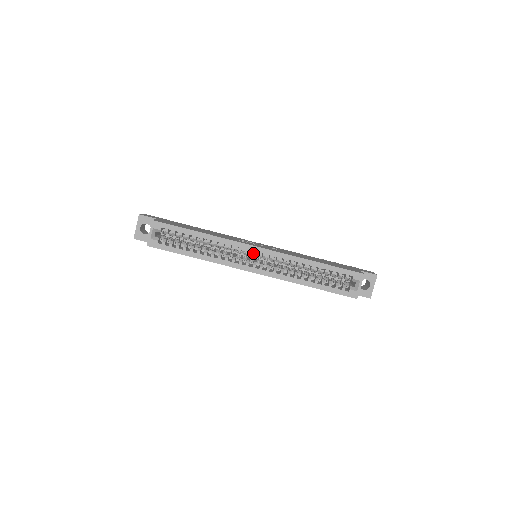
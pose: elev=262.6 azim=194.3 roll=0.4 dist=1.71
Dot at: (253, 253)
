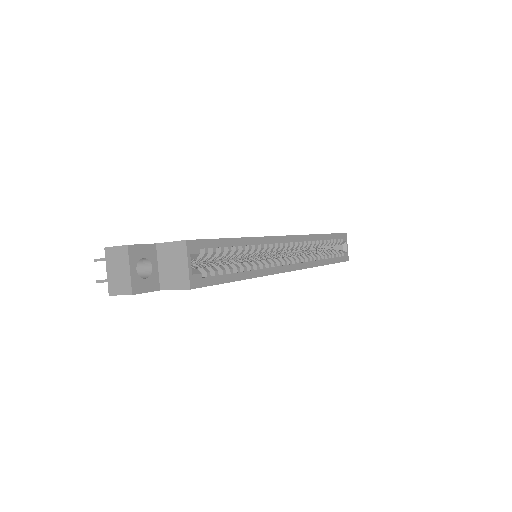
Dot at: (280, 247)
